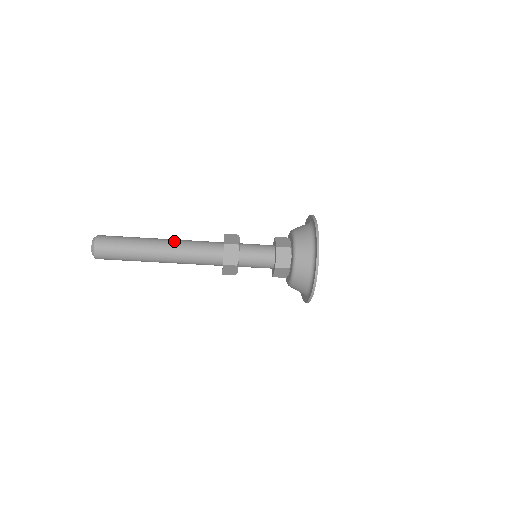
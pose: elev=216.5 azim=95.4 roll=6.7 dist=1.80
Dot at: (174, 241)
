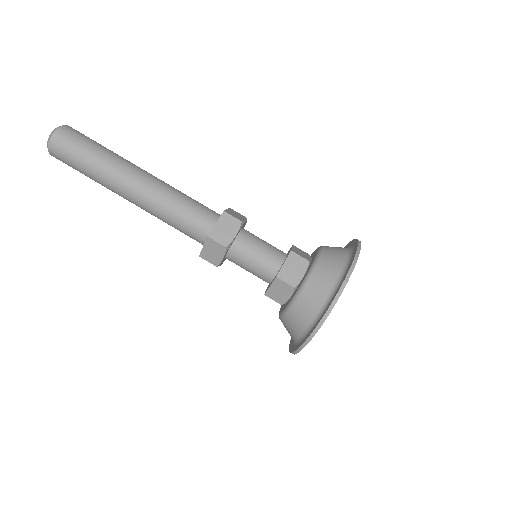
Dot at: (161, 180)
